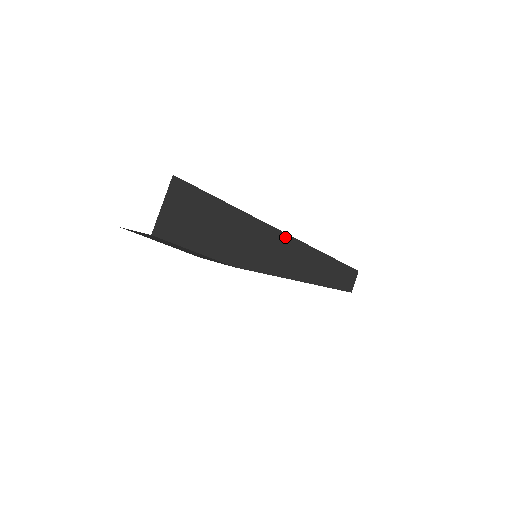
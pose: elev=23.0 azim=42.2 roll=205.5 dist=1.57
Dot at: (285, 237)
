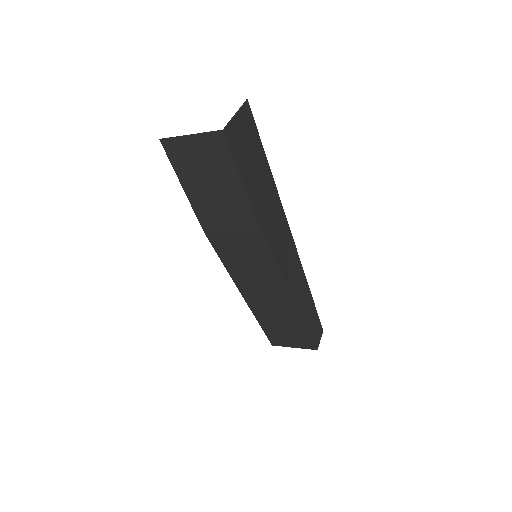
Dot at: (292, 241)
